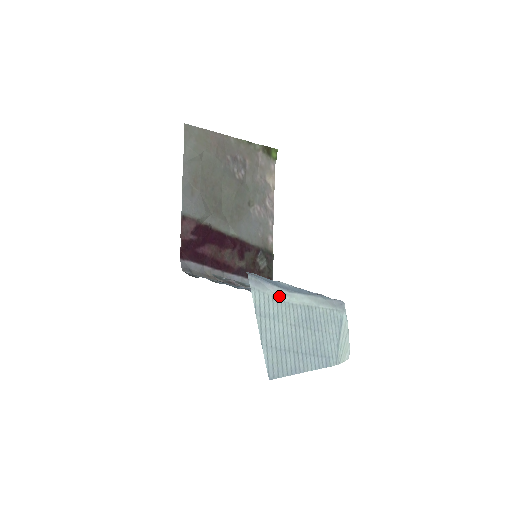
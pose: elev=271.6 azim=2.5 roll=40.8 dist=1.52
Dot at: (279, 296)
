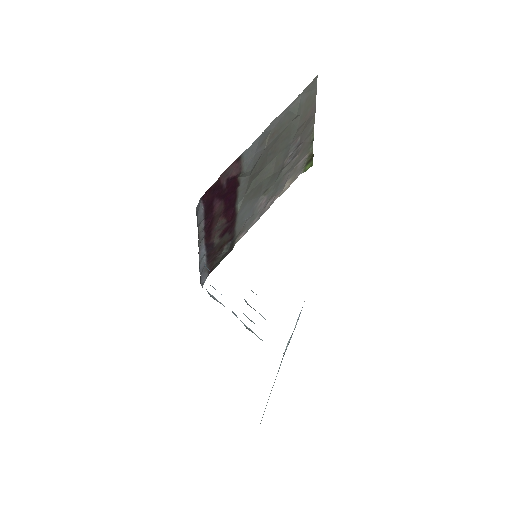
Dot at: occluded
